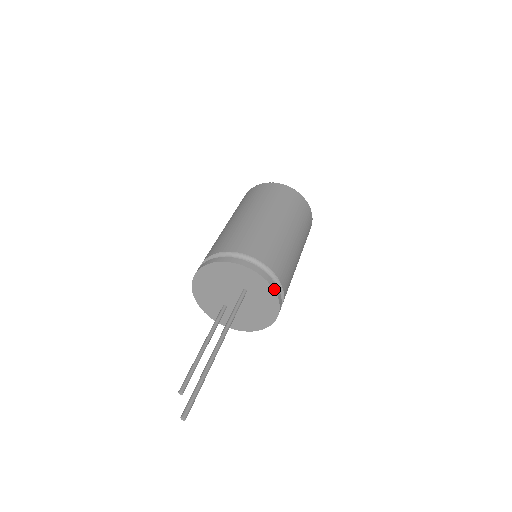
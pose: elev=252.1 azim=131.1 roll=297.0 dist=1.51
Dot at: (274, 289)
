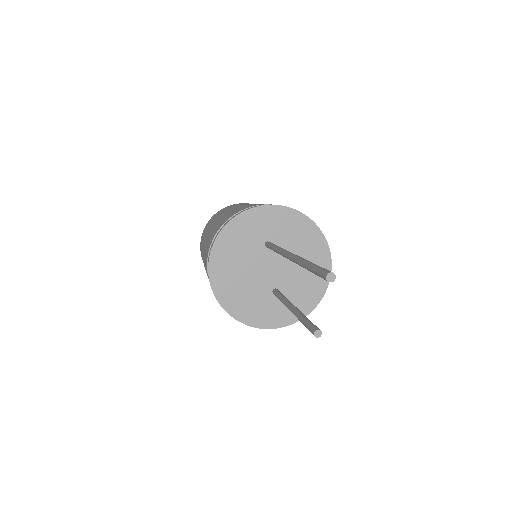
Dot at: (284, 206)
